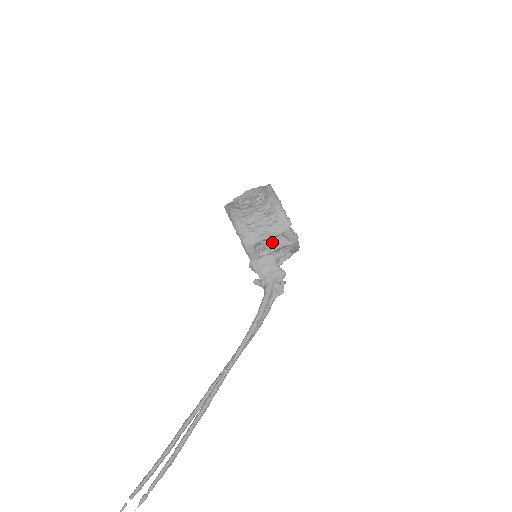
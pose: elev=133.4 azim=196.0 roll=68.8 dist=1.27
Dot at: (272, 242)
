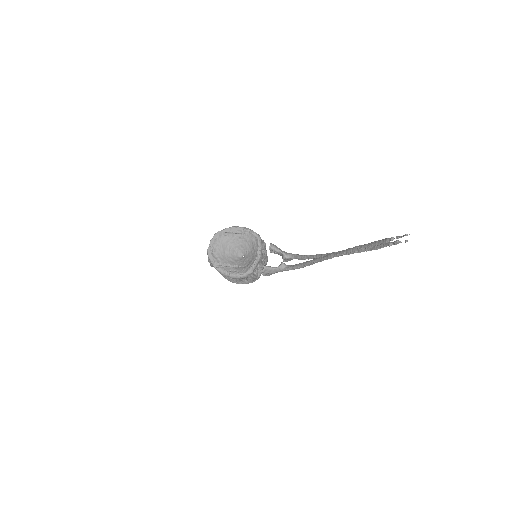
Dot at: (263, 251)
